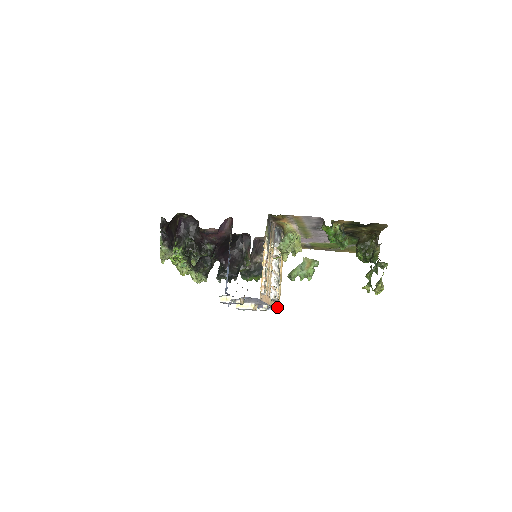
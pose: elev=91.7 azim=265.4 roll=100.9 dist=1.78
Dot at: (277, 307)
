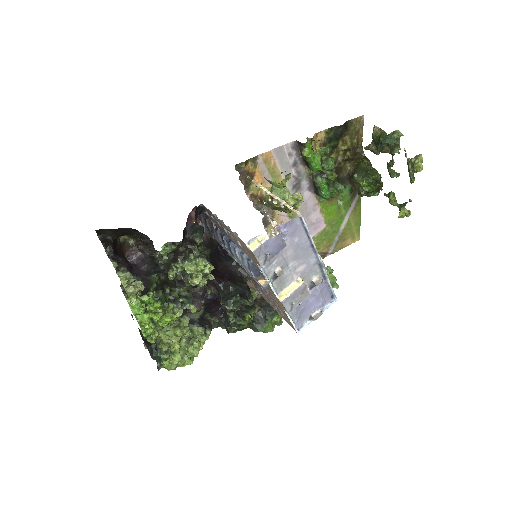
Dot at: (331, 290)
